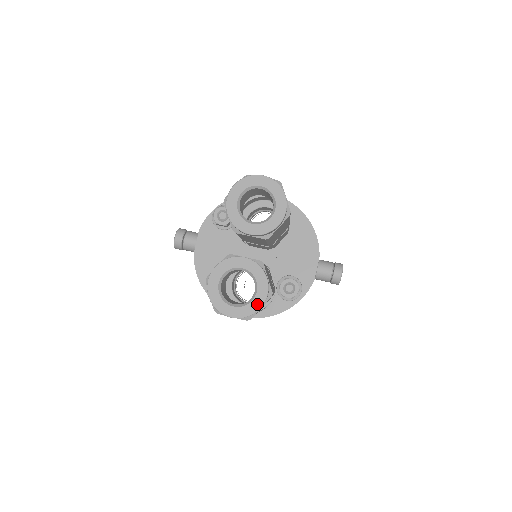
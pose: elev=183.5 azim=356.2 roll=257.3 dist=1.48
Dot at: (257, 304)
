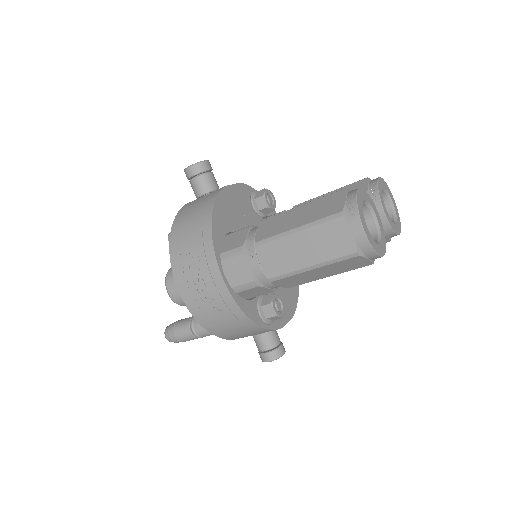
Dot at: (379, 250)
